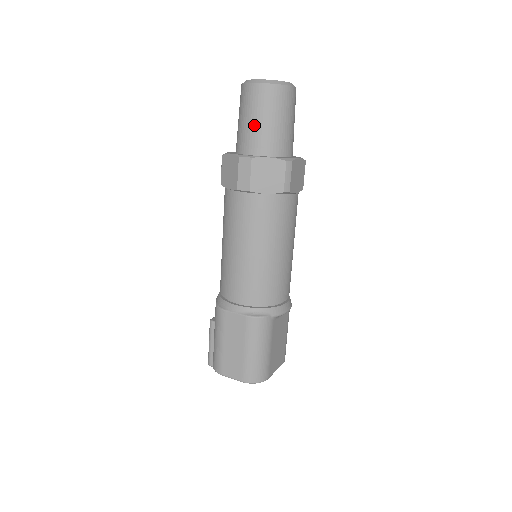
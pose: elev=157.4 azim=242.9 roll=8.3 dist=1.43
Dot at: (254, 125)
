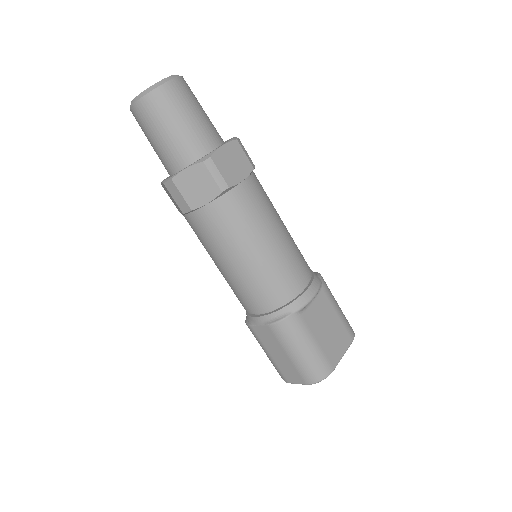
Dot at: (158, 144)
